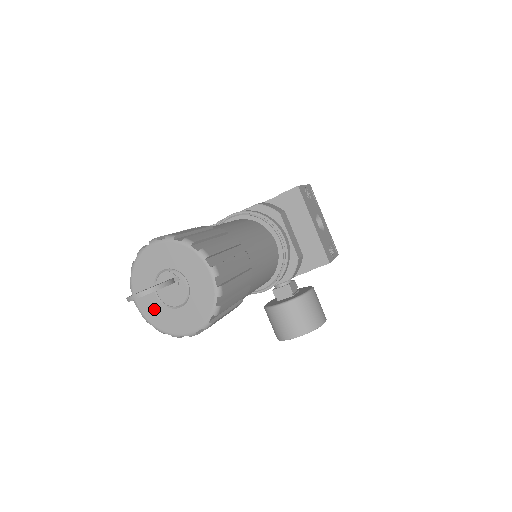
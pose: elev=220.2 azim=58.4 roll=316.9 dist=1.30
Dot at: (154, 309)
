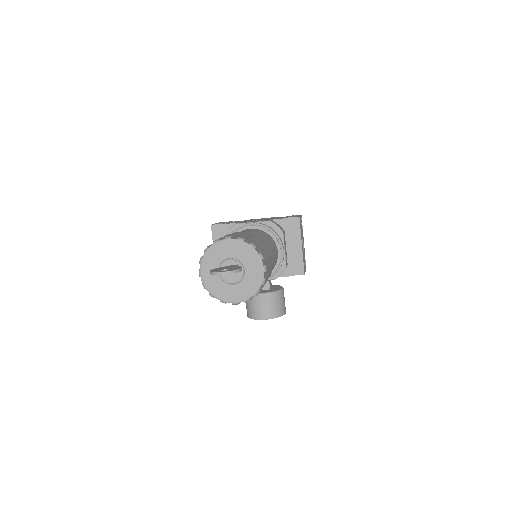
Dot at: (213, 281)
